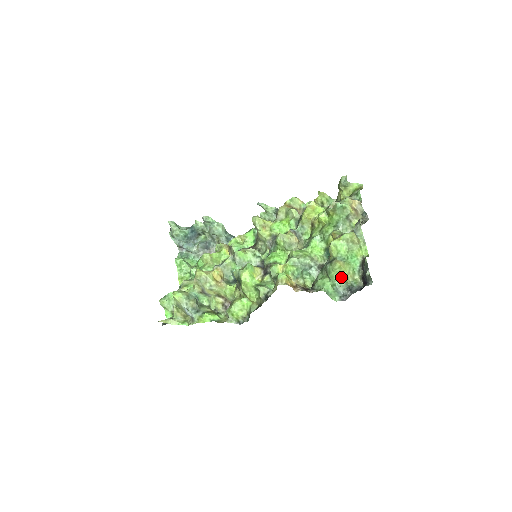
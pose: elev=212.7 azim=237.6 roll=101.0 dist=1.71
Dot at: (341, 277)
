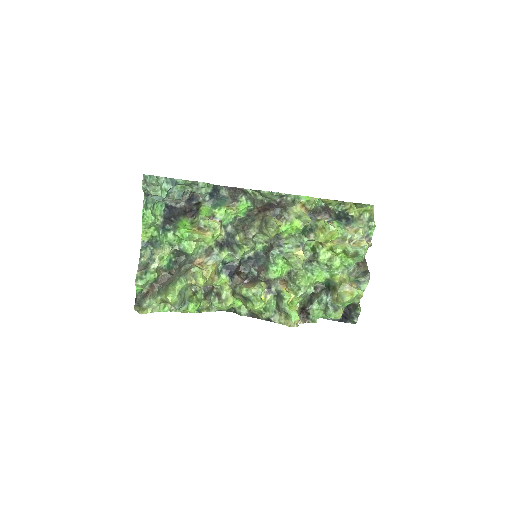
Dot at: occluded
